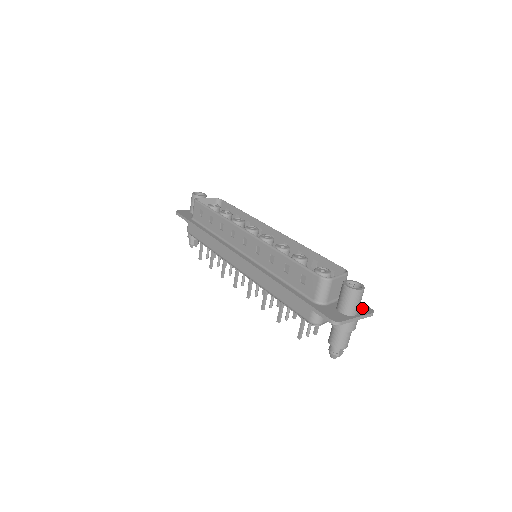
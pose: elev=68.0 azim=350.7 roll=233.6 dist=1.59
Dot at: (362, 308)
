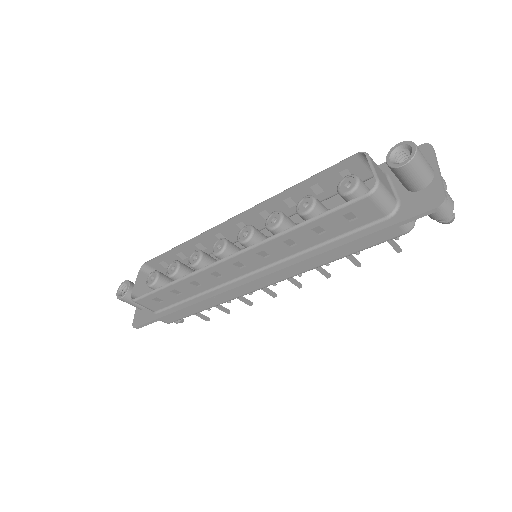
Dot at: occluded
